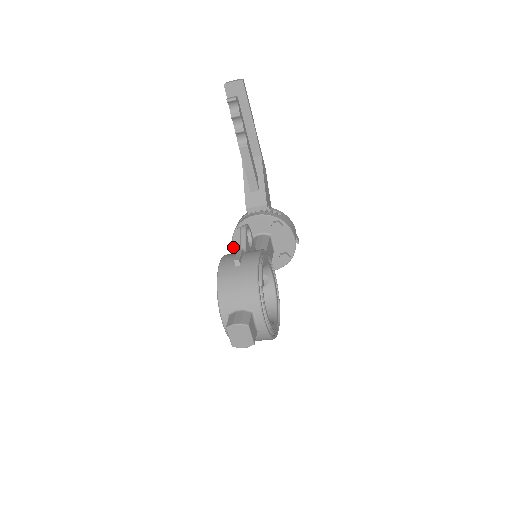
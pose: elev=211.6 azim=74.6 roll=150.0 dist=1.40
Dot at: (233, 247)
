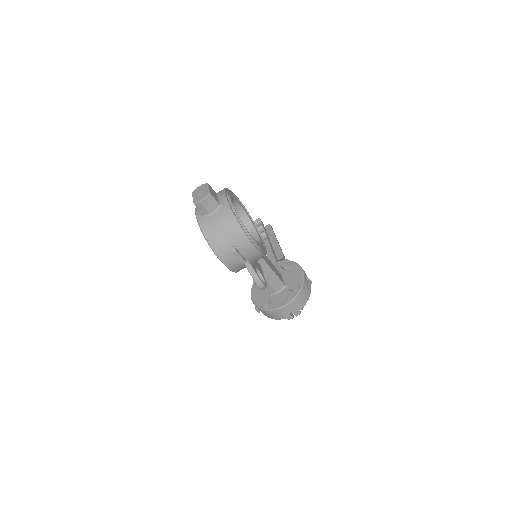
Dot at: (251, 297)
